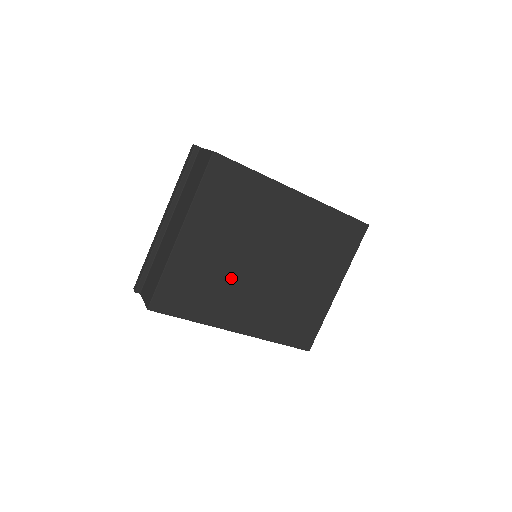
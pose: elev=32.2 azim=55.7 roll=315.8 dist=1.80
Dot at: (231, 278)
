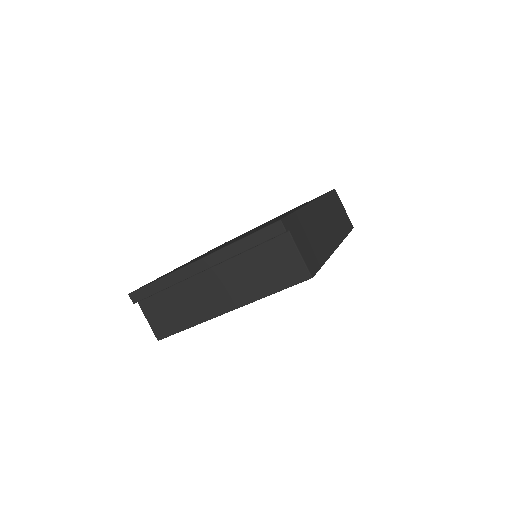
Dot at: occluded
